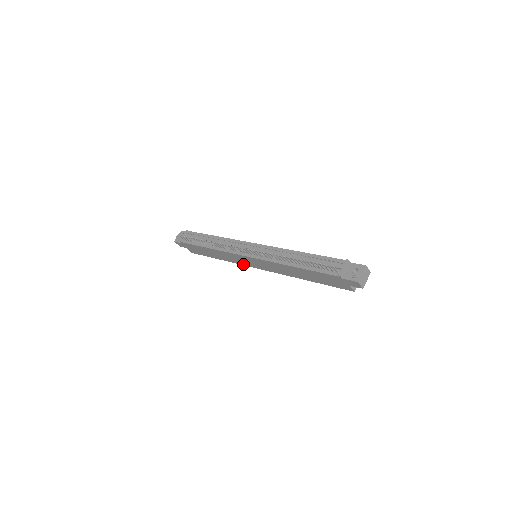
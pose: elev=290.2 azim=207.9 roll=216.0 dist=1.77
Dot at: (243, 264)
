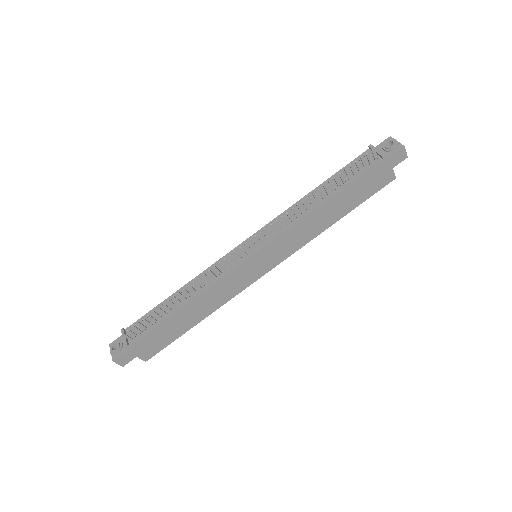
Dot at: (242, 288)
